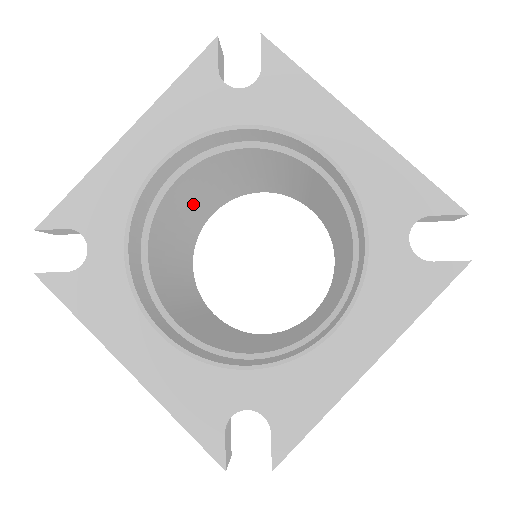
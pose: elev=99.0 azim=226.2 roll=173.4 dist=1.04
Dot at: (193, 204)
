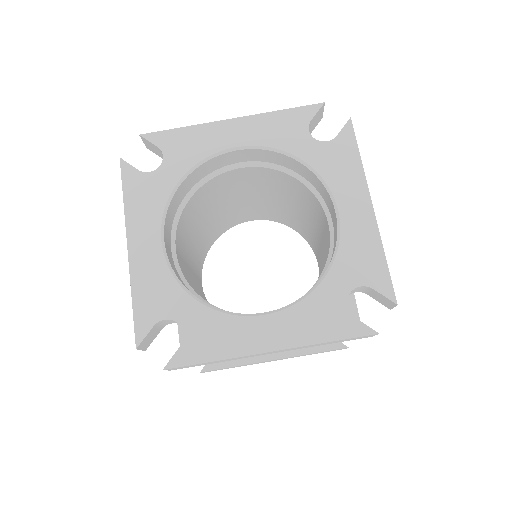
Dot at: (191, 273)
